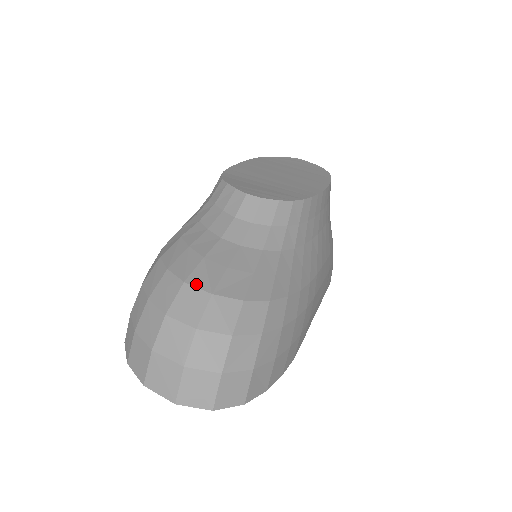
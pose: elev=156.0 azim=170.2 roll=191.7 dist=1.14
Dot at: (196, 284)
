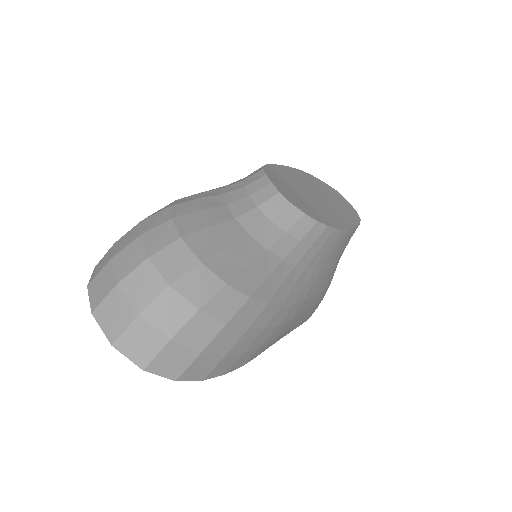
Dot at: (191, 245)
